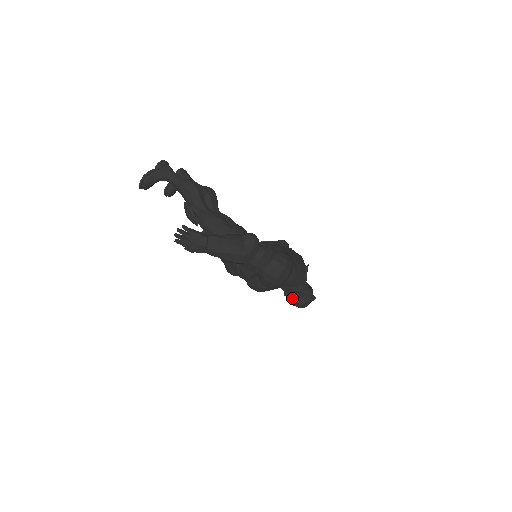
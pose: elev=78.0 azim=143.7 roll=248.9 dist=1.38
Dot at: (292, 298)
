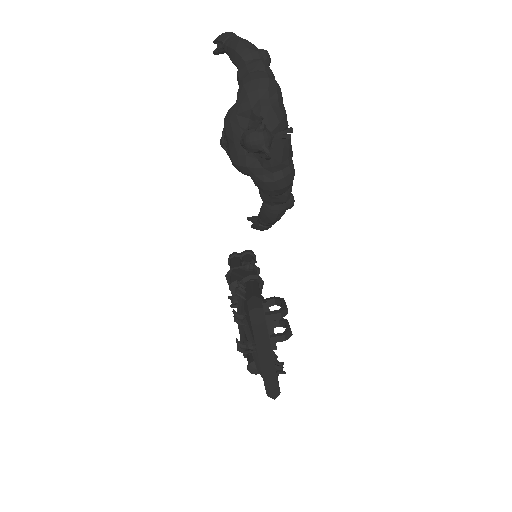
Dot at: occluded
